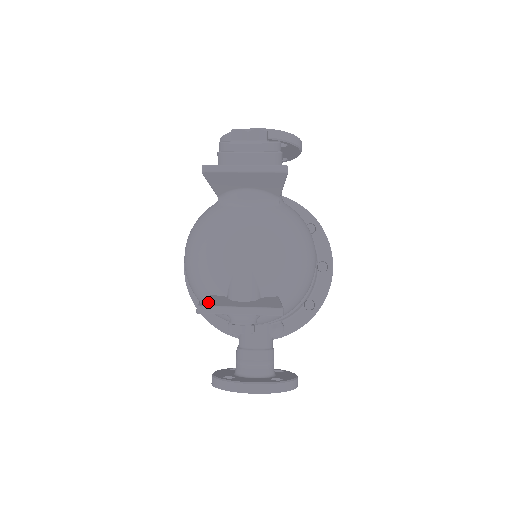
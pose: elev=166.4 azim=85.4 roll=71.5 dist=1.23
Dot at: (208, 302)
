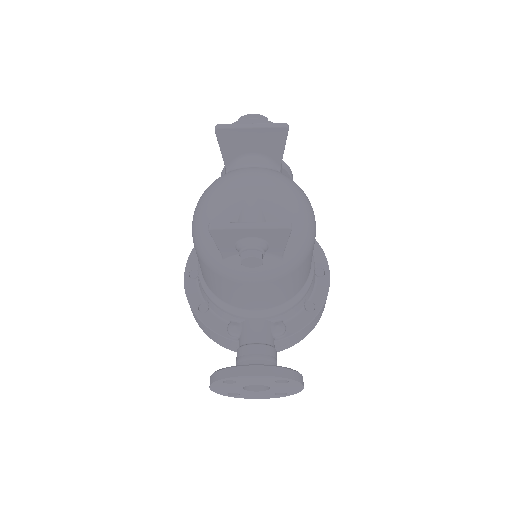
Dot at: occluded
